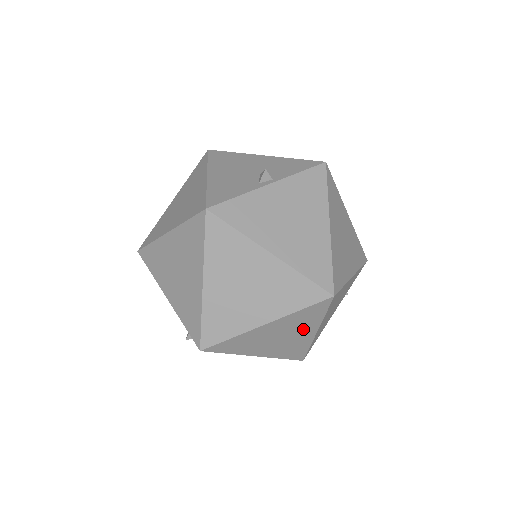
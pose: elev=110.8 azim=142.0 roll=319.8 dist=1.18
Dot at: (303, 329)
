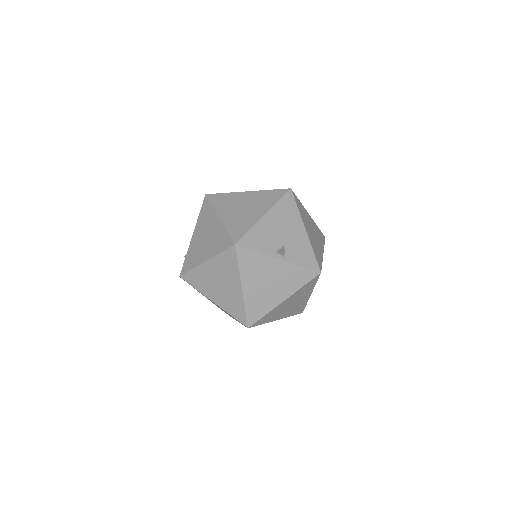
Dot at: occluded
